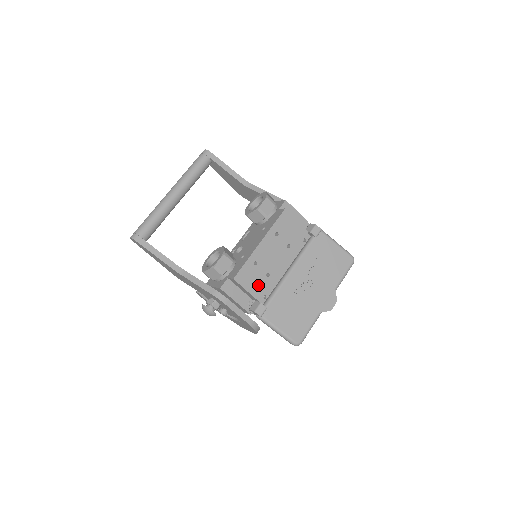
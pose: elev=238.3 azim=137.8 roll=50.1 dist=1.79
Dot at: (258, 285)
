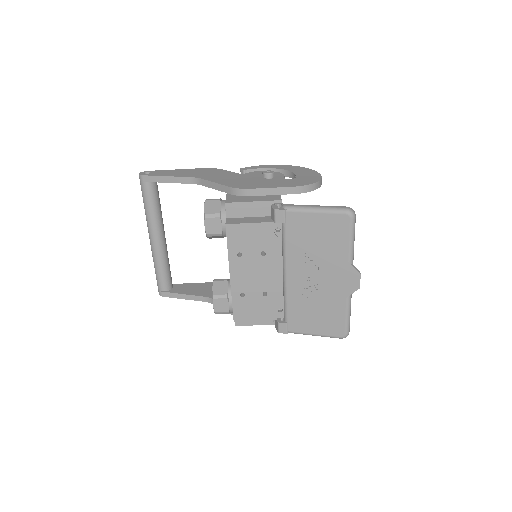
Dot at: (263, 309)
